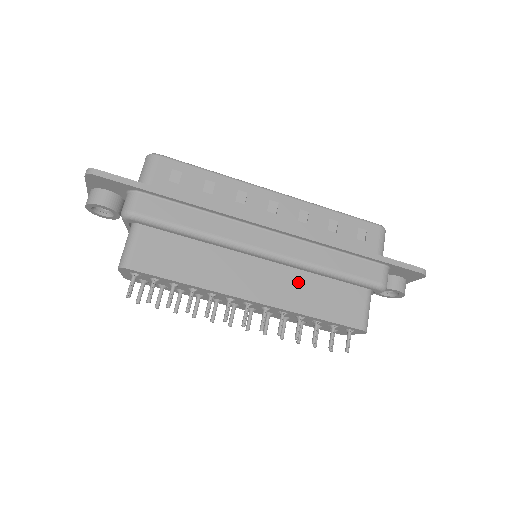
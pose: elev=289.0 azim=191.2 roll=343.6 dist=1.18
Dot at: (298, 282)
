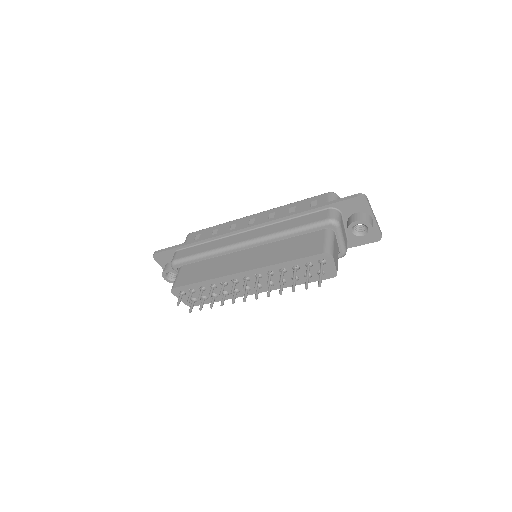
Dot at: (273, 249)
